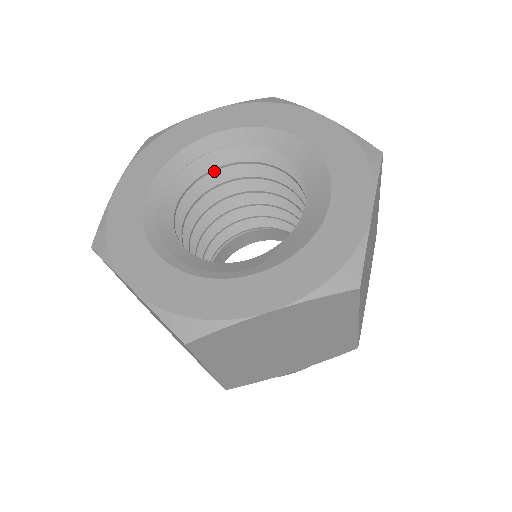
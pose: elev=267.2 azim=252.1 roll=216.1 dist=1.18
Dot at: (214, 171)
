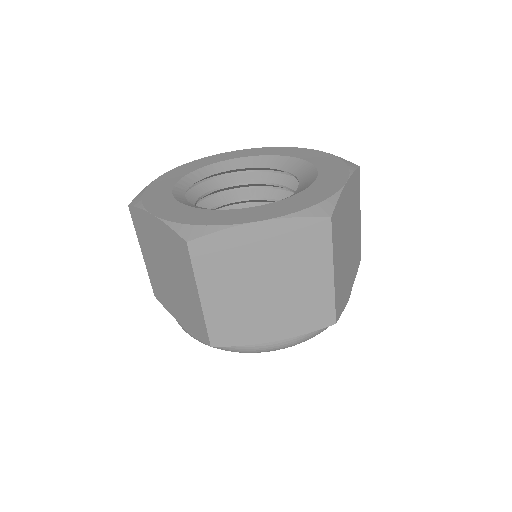
Dot at: occluded
